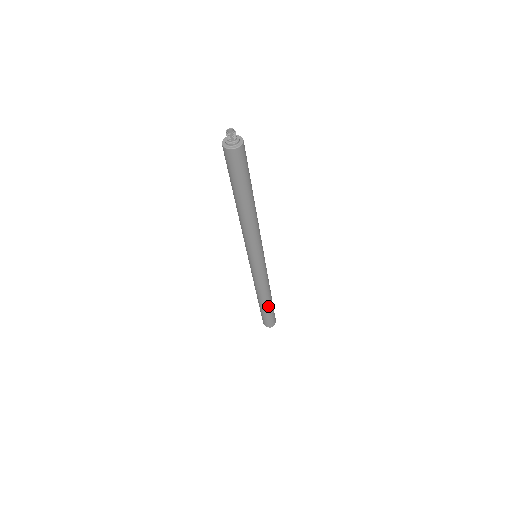
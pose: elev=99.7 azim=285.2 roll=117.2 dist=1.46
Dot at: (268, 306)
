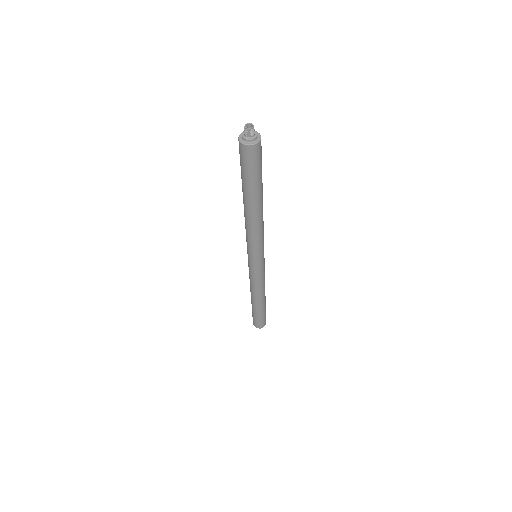
Dot at: (259, 308)
